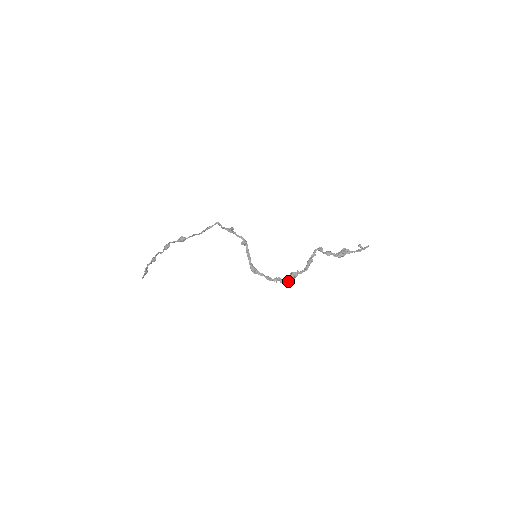
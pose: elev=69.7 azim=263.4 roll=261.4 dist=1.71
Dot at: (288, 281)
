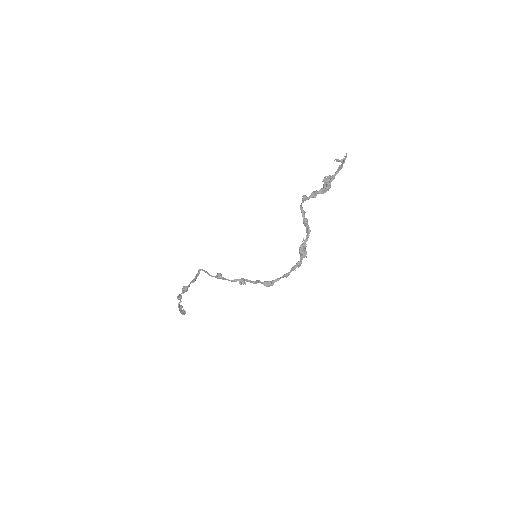
Dot at: occluded
